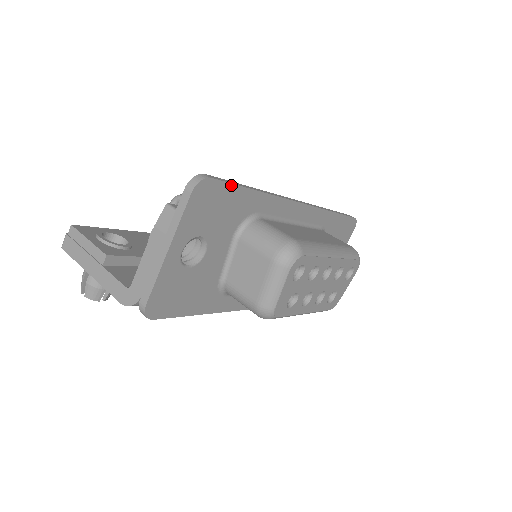
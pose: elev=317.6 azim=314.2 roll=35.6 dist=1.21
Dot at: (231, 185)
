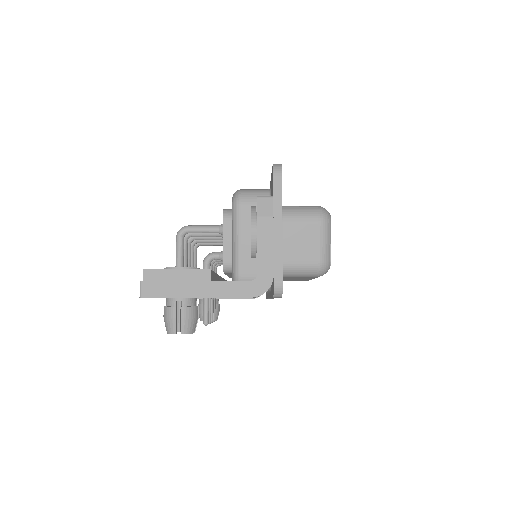
Dot at: occluded
